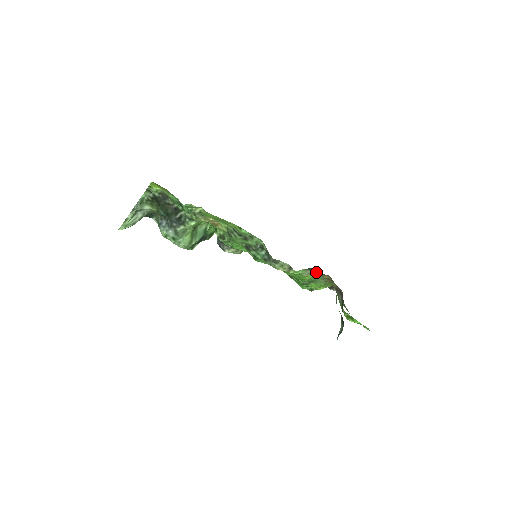
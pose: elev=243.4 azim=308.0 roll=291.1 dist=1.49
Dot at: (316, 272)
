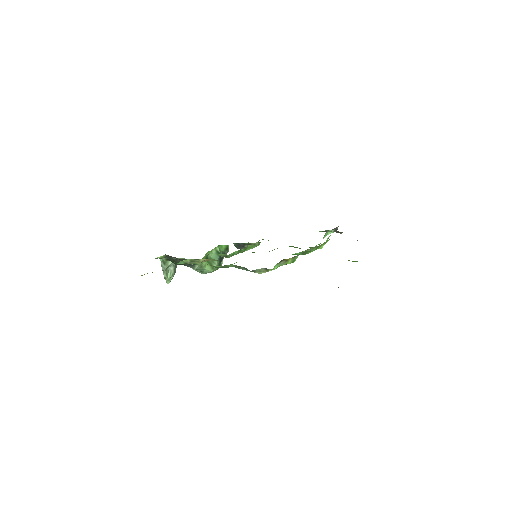
Dot at: (289, 258)
